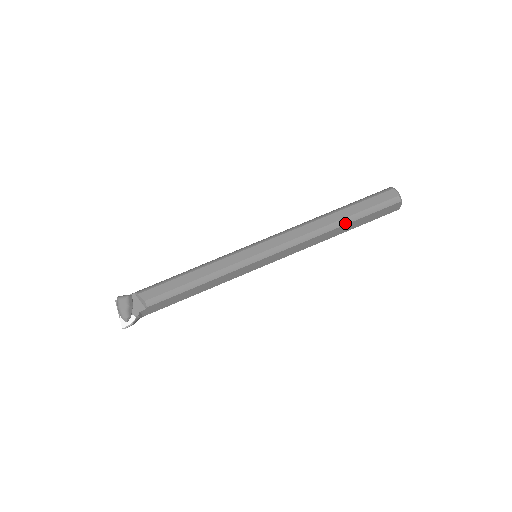
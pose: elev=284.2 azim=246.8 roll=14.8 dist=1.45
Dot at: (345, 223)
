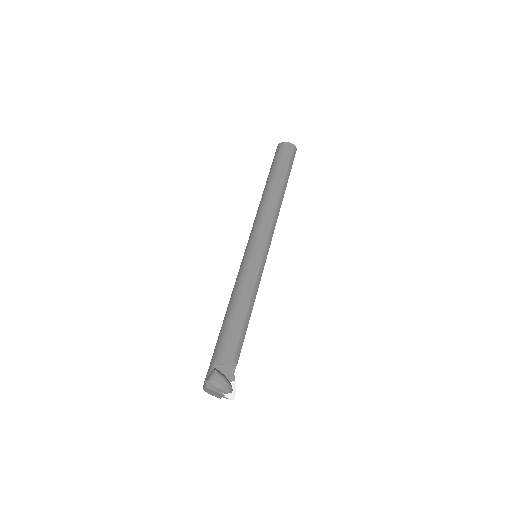
Dot at: (286, 186)
